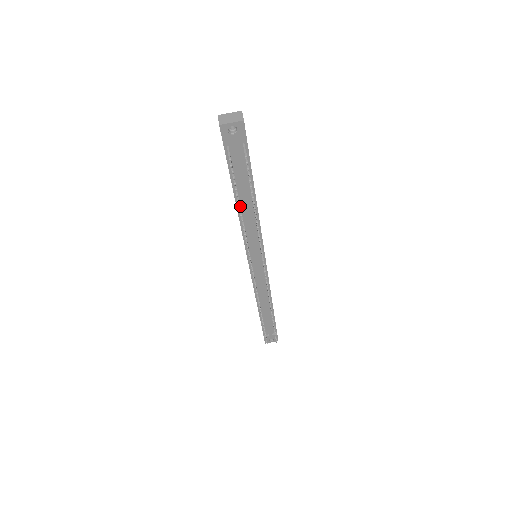
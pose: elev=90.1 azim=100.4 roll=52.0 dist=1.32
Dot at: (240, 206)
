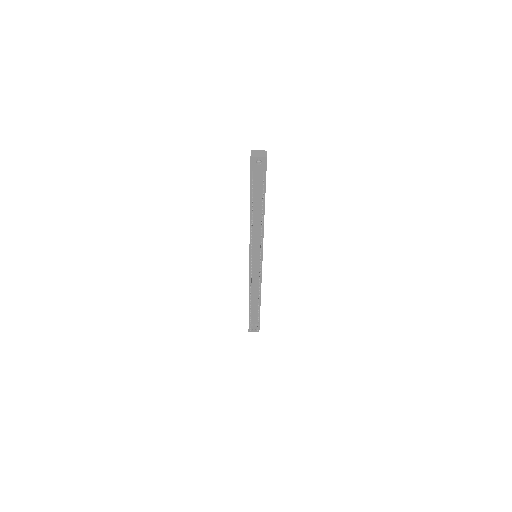
Dot at: occluded
